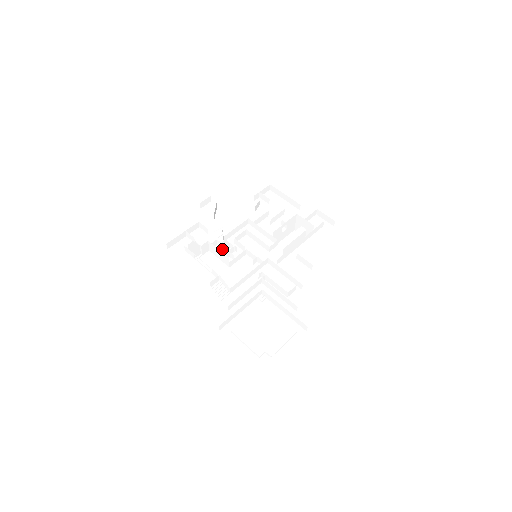
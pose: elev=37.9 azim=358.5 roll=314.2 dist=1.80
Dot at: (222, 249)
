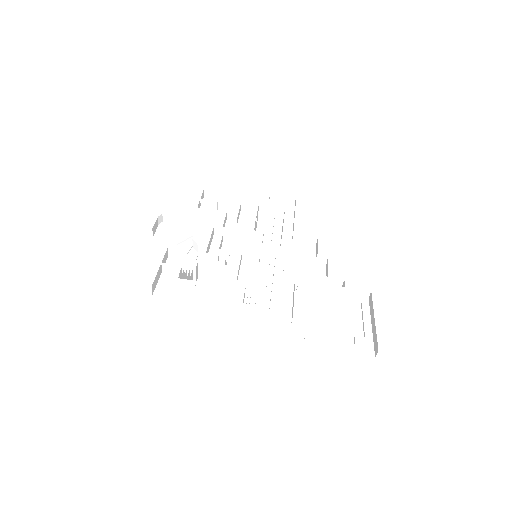
Dot at: occluded
